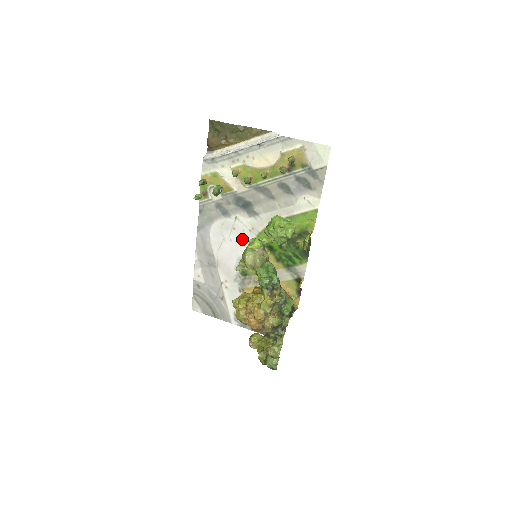
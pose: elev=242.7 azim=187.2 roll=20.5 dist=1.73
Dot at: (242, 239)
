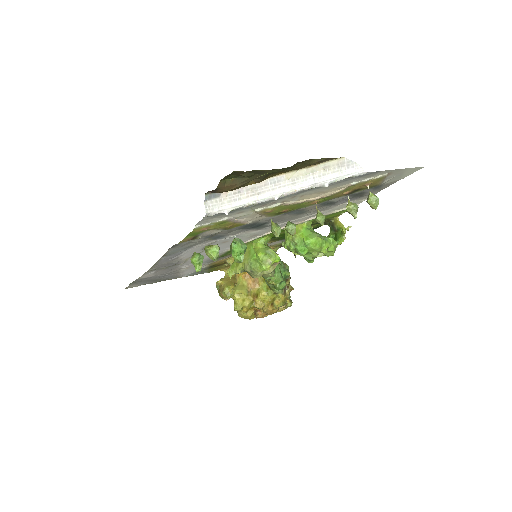
Dot at: occluded
